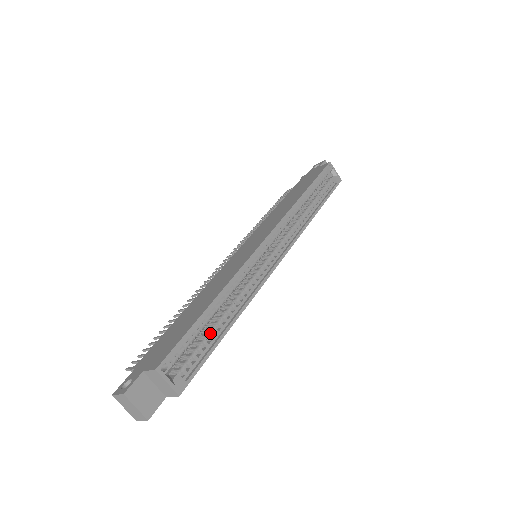
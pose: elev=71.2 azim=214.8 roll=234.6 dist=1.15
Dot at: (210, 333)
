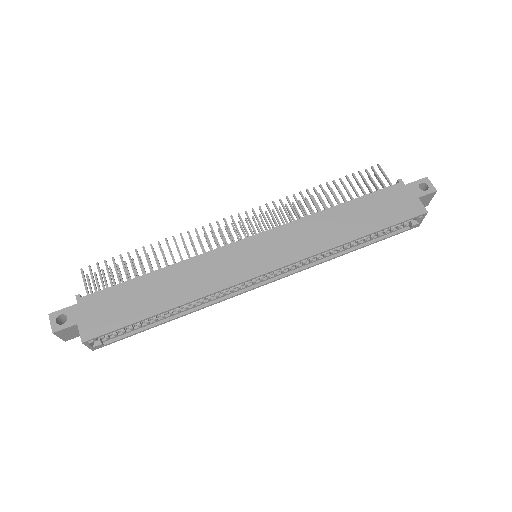
Dot at: (150, 320)
